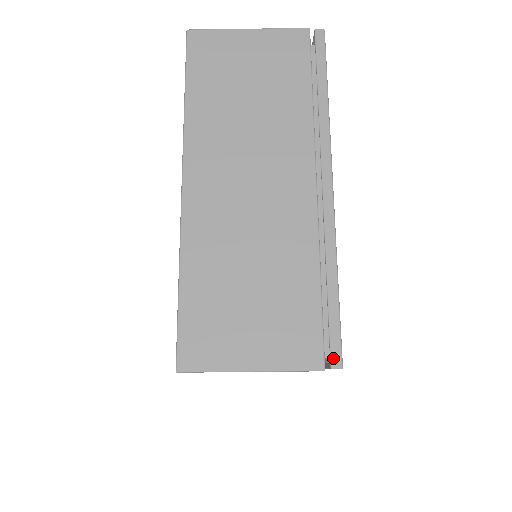
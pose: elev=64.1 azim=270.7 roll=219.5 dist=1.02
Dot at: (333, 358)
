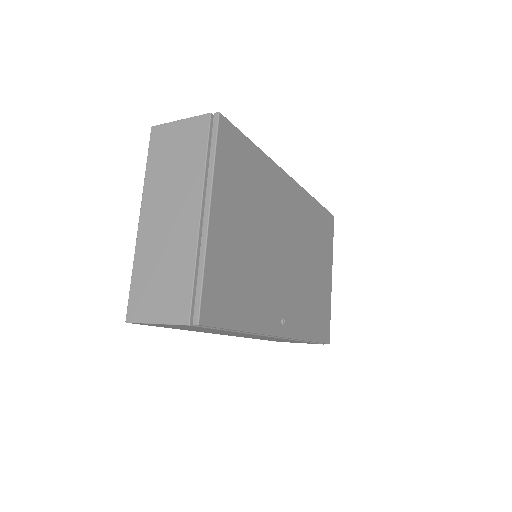
Dot at: (194, 318)
